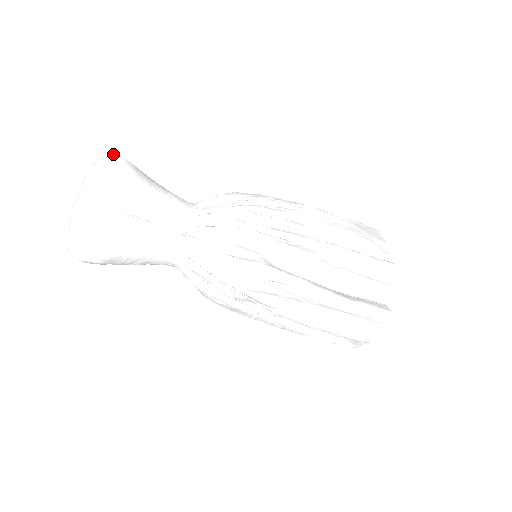
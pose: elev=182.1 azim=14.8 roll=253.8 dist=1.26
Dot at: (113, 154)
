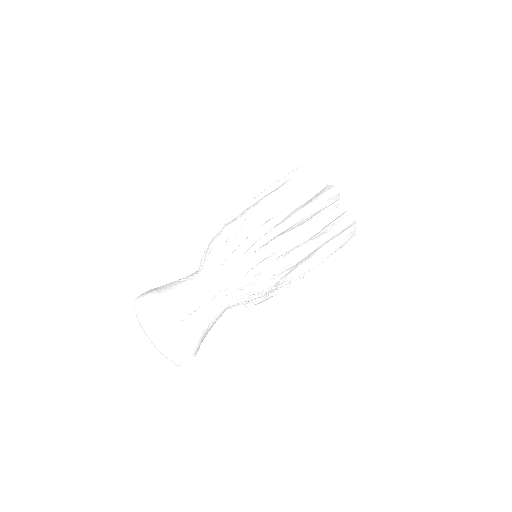
Dot at: (141, 300)
